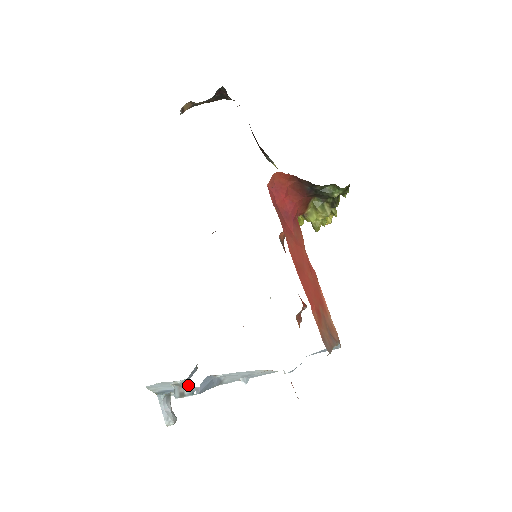
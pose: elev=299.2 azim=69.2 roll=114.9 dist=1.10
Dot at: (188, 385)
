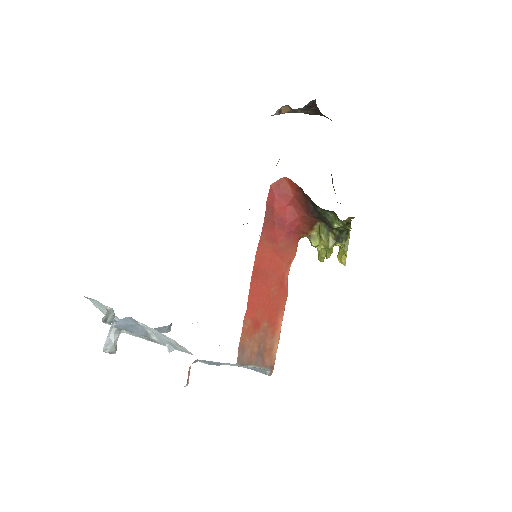
Dot at: (113, 315)
